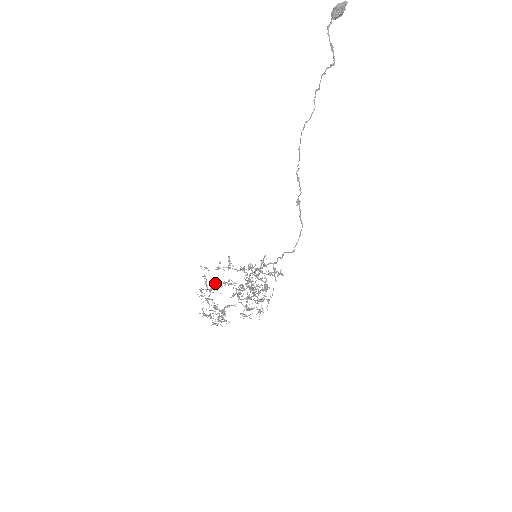
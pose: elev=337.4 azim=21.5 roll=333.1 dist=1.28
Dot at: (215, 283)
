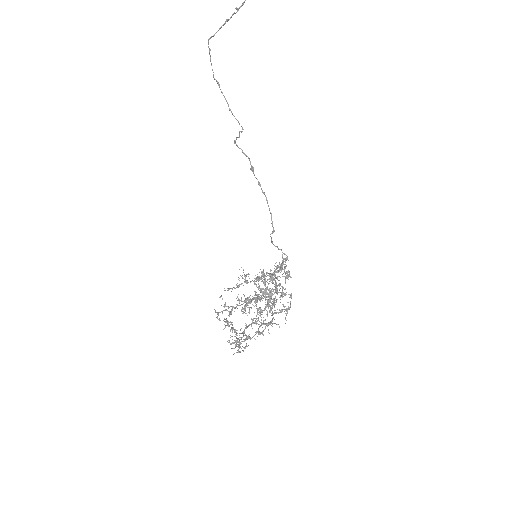
Dot at: occluded
